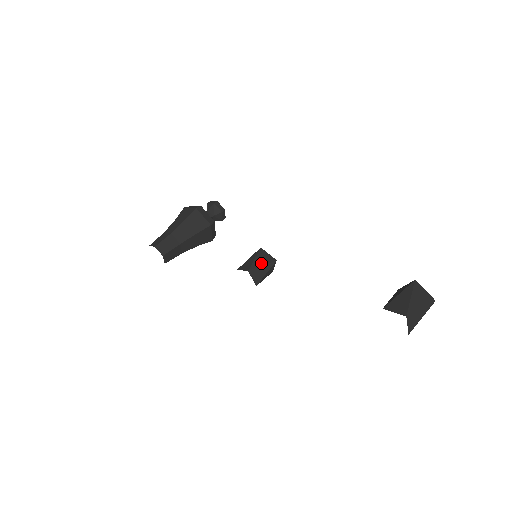
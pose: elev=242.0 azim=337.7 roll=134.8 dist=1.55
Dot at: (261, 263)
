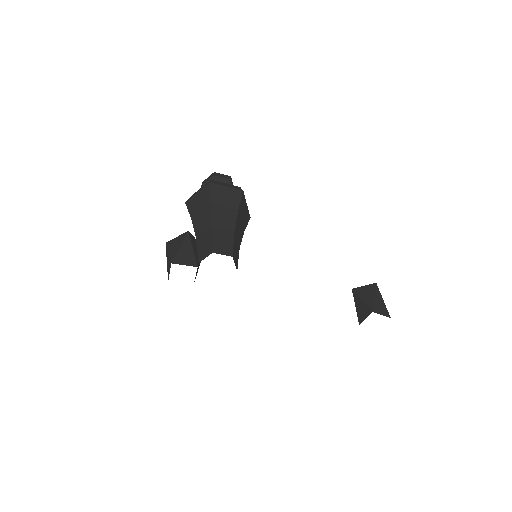
Dot at: occluded
